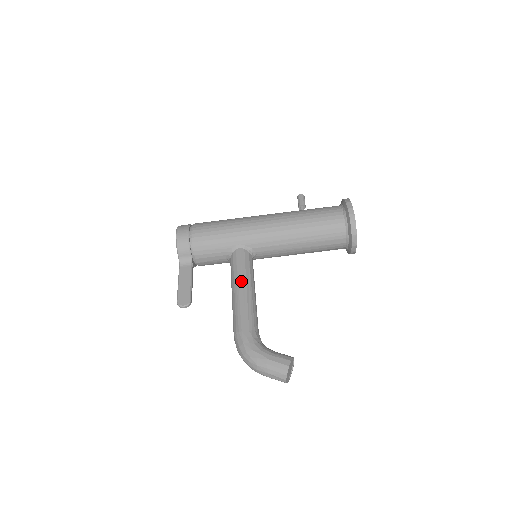
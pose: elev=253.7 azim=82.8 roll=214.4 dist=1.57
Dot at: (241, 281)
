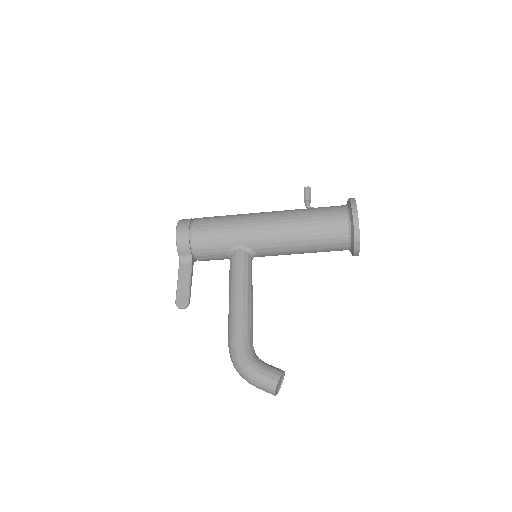
Dot at: (238, 286)
